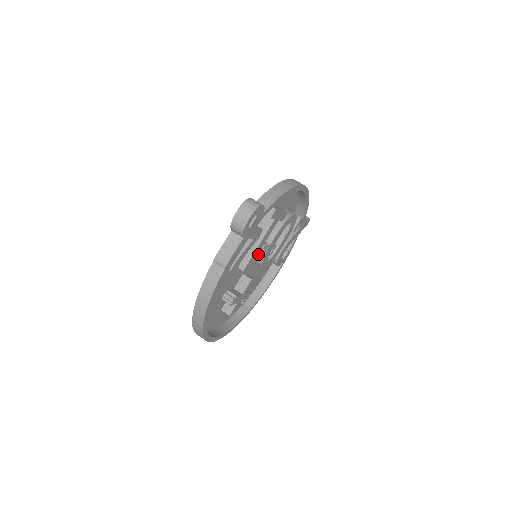
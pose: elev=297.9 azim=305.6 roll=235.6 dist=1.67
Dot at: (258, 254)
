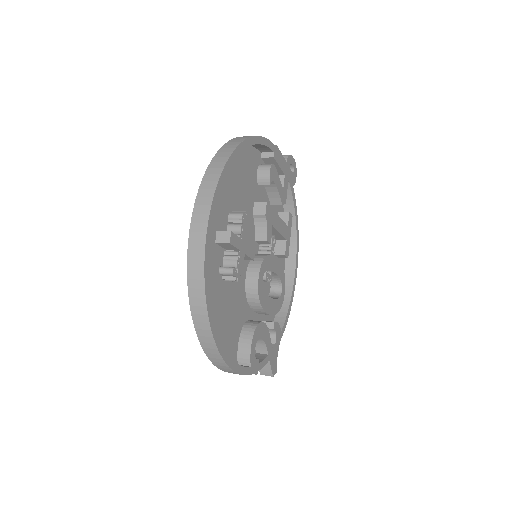
Dot at: (271, 229)
